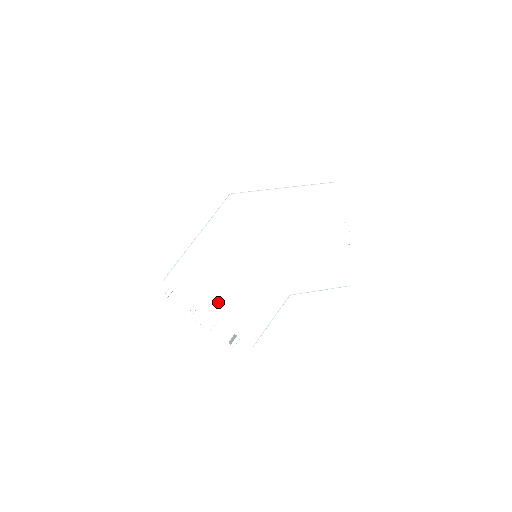
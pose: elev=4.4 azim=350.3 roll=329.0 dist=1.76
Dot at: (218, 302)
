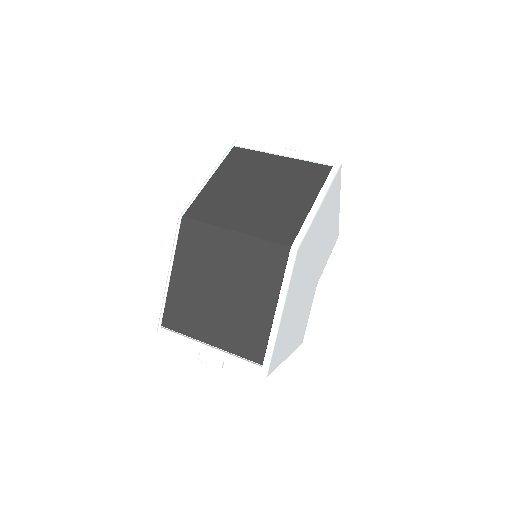
Dot at: (290, 343)
